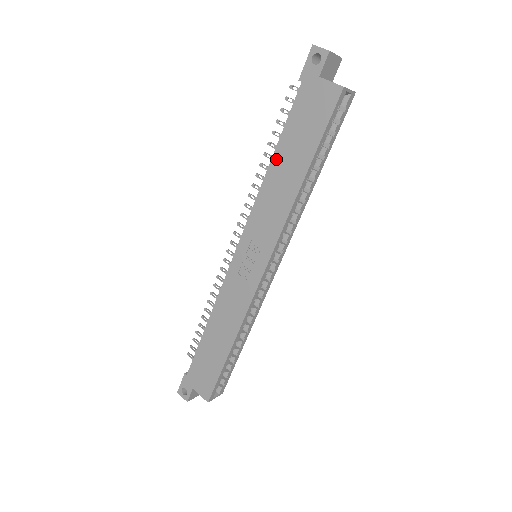
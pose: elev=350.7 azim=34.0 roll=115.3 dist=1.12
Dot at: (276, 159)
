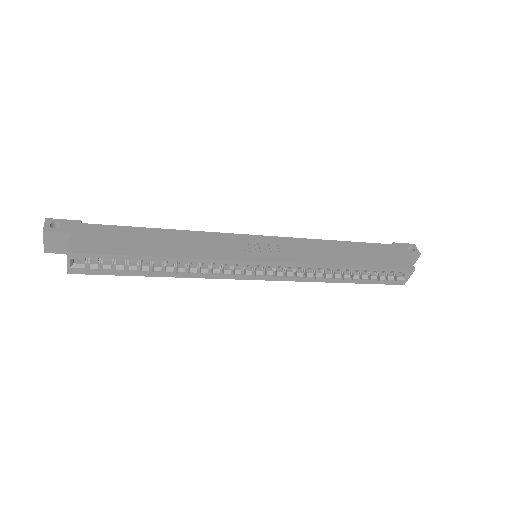
Dot at: (343, 244)
